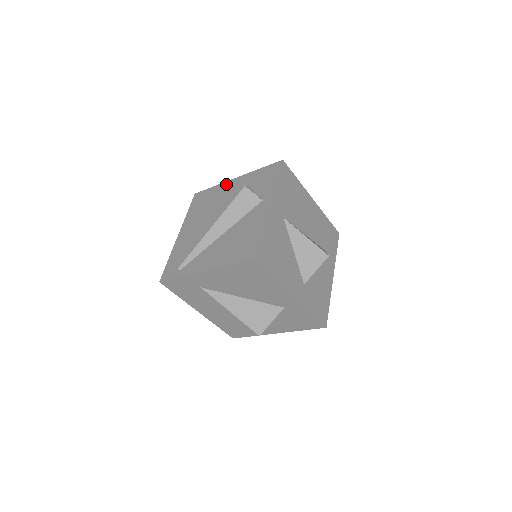
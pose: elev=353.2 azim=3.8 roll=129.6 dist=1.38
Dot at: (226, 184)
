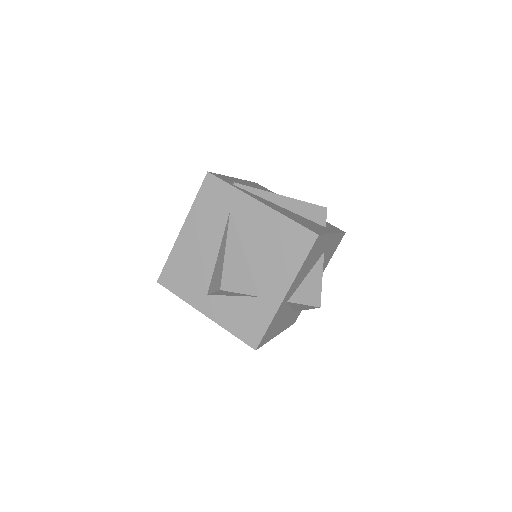
Dot at: occluded
